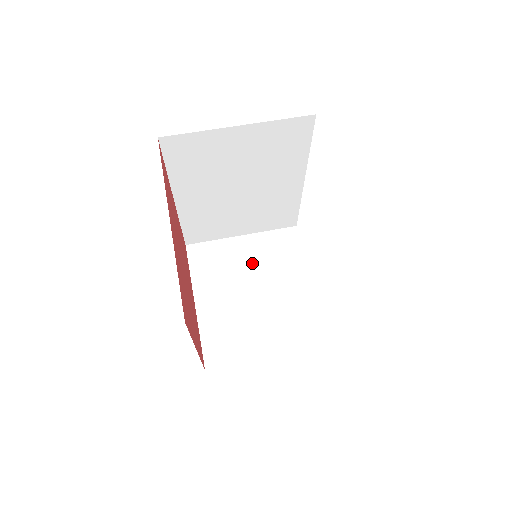
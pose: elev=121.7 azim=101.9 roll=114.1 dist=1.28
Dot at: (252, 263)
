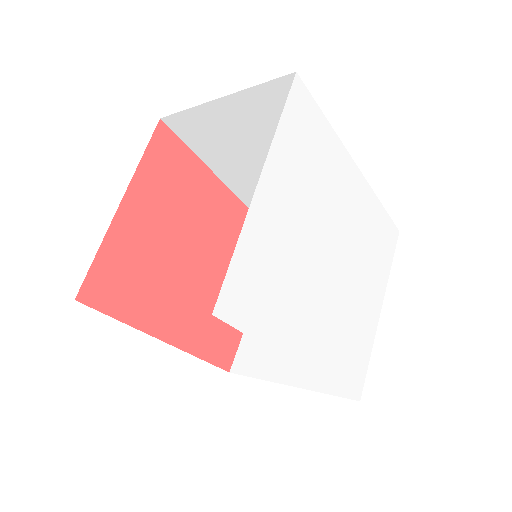
Dot at: occluded
